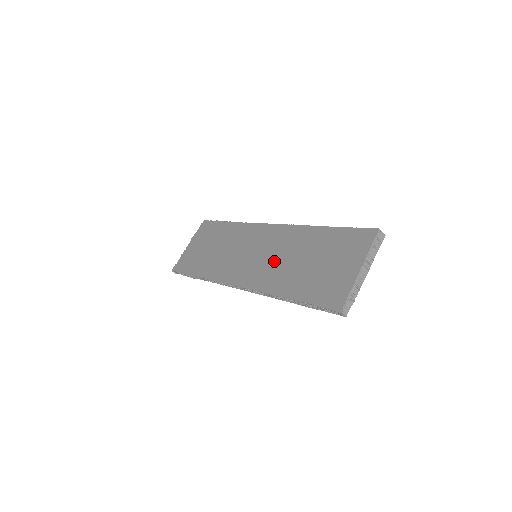
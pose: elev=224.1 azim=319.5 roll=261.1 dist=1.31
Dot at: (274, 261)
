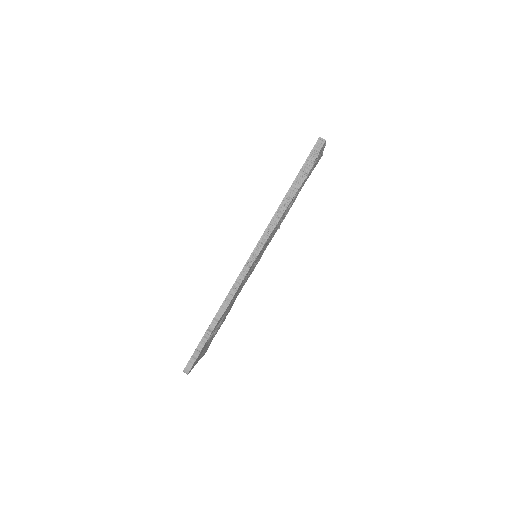
Dot at: occluded
